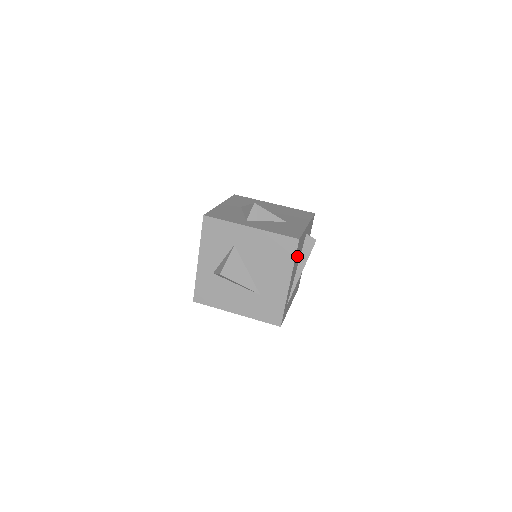
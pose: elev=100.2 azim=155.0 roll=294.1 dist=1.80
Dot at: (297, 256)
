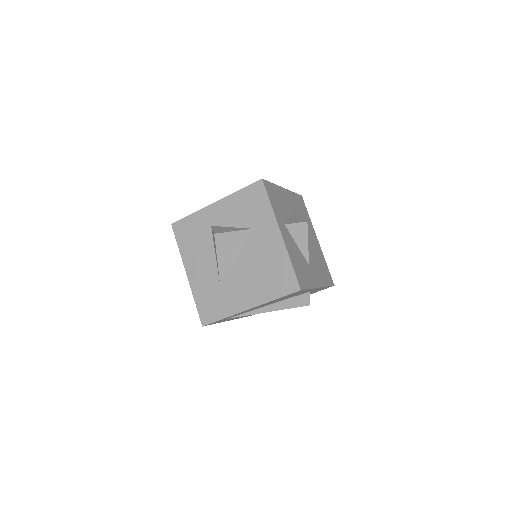
Dot at: (282, 298)
